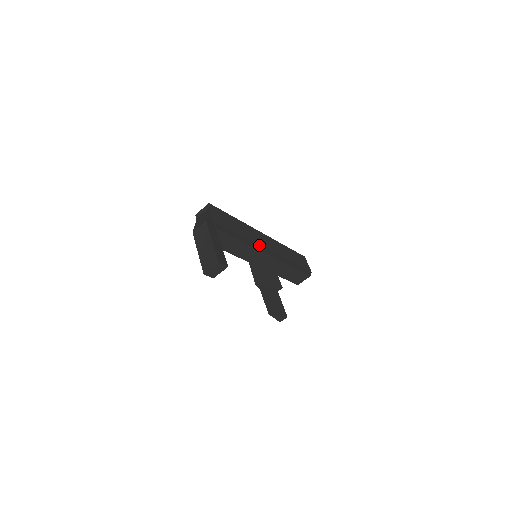
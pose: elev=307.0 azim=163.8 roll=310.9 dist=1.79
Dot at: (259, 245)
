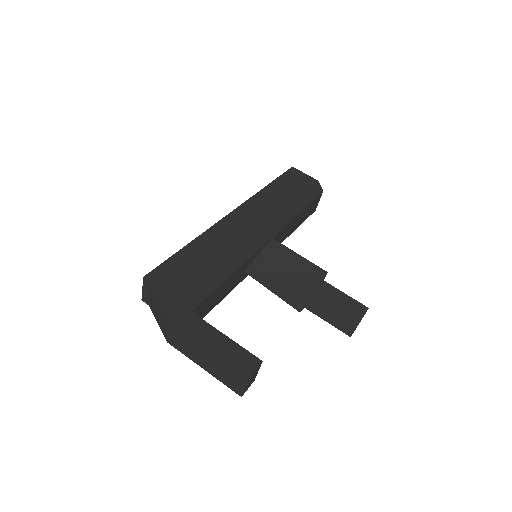
Dot at: (248, 242)
